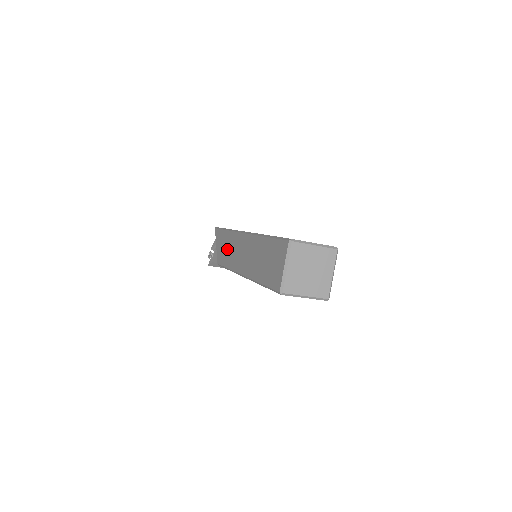
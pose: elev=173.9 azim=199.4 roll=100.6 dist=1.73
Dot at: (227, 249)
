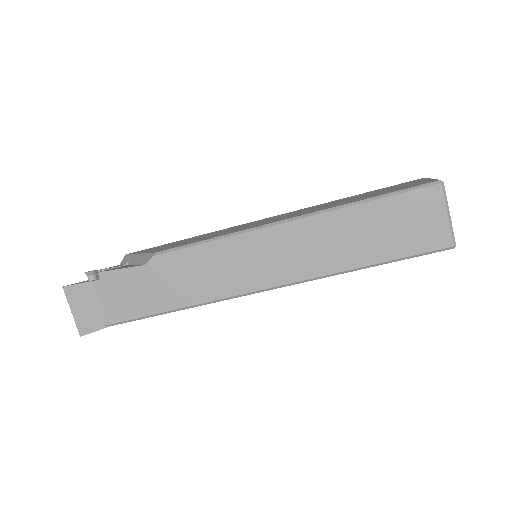
Dot at: (203, 236)
